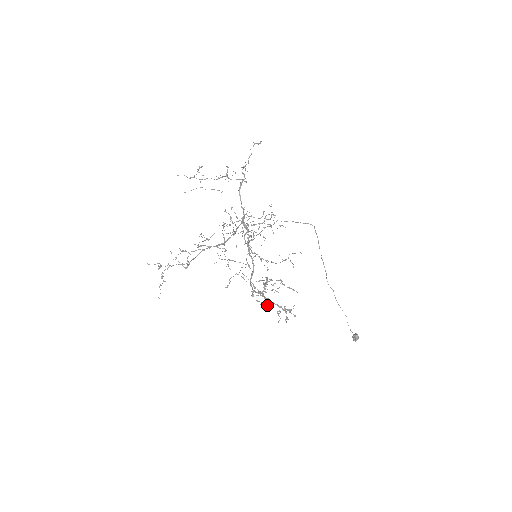
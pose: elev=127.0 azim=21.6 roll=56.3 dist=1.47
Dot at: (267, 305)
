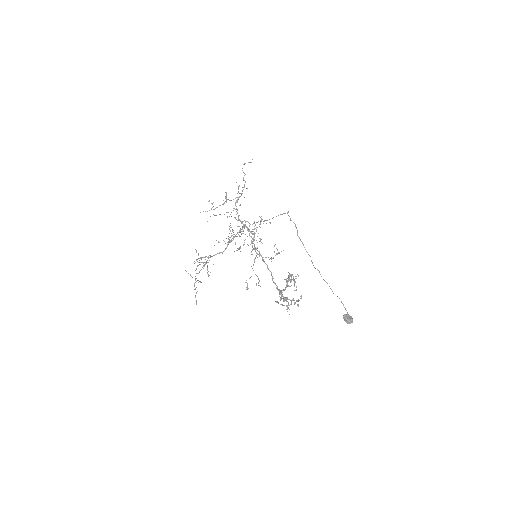
Dot at: (280, 300)
